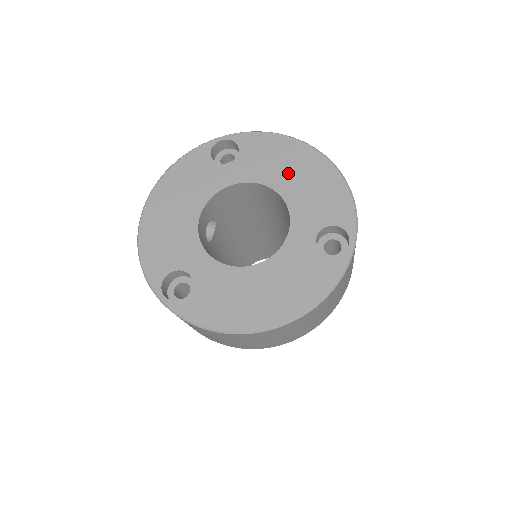
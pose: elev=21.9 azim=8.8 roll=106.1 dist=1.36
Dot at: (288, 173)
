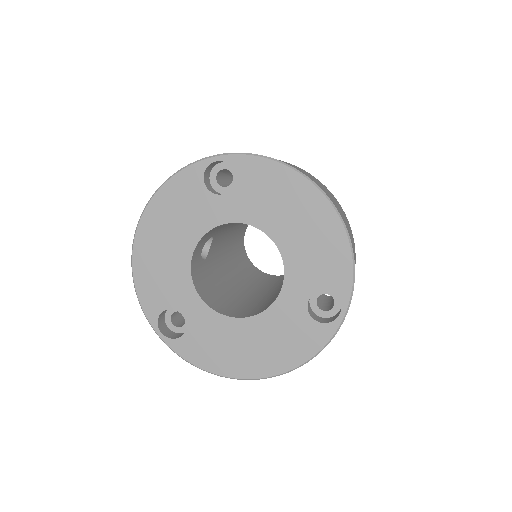
Dot at: (288, 220)
